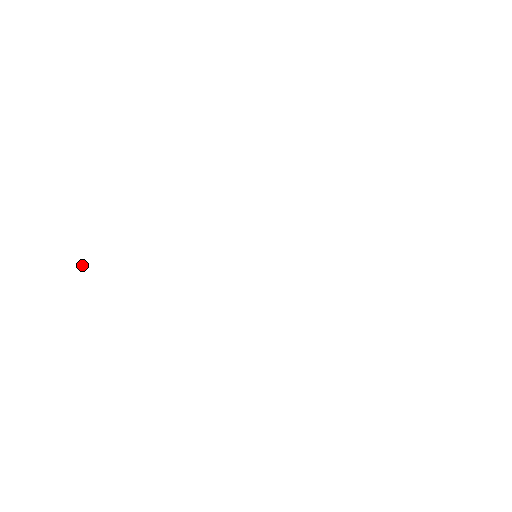
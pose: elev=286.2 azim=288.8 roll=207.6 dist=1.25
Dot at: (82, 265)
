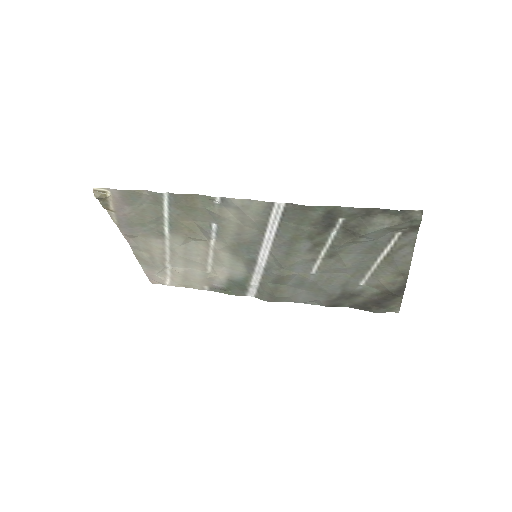
Dot at: (107, 194)
